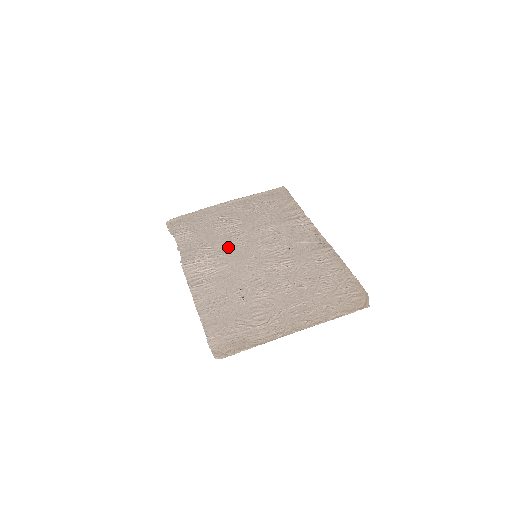
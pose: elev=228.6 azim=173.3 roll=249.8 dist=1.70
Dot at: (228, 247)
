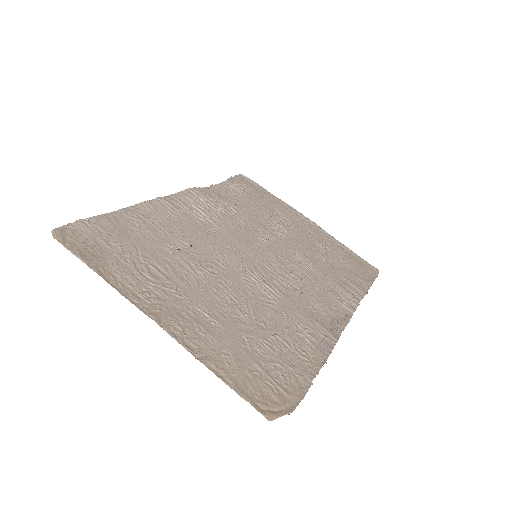
Dot at: (248, 227)
